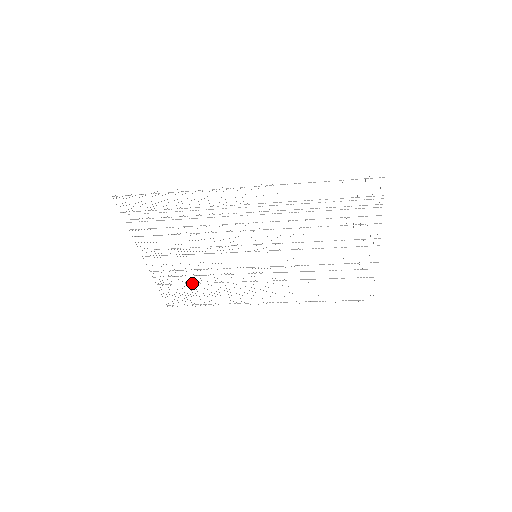
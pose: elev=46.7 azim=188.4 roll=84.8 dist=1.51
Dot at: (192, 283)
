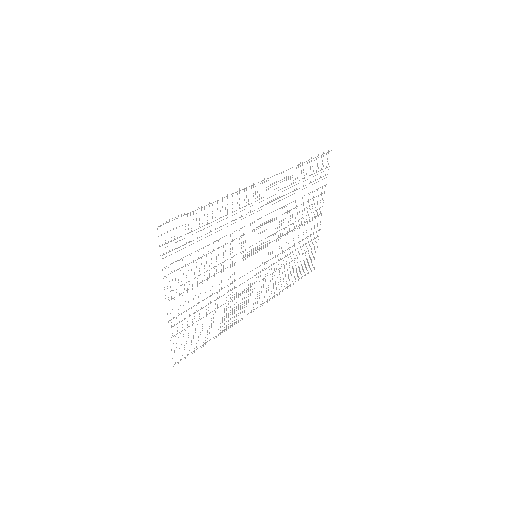
Dot at: (203, 317)
